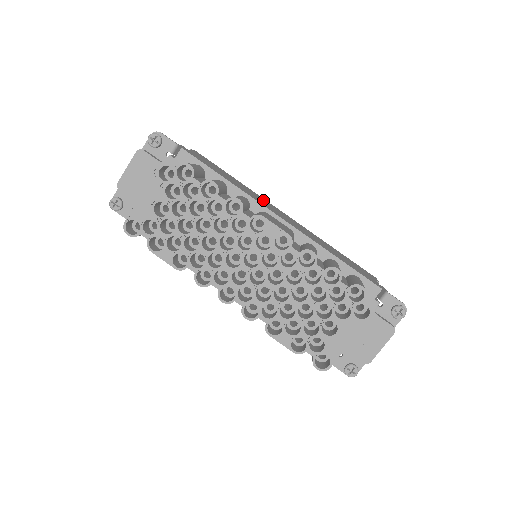
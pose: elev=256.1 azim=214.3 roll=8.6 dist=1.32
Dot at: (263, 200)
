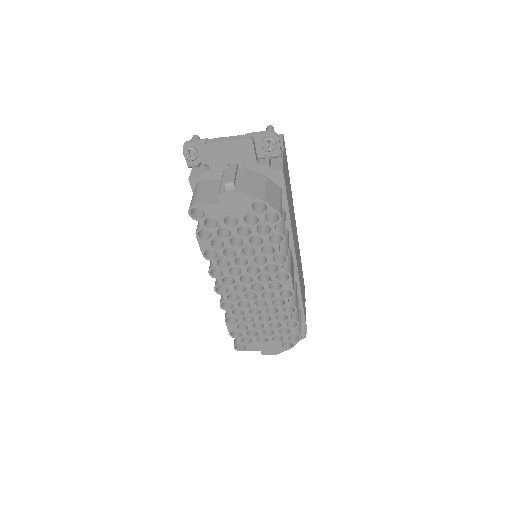
Dot at: occluded
